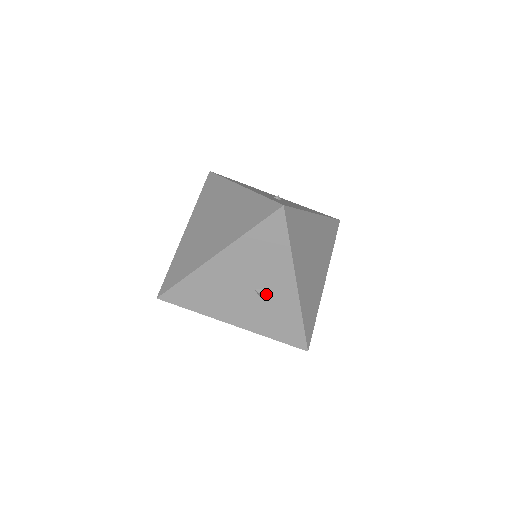
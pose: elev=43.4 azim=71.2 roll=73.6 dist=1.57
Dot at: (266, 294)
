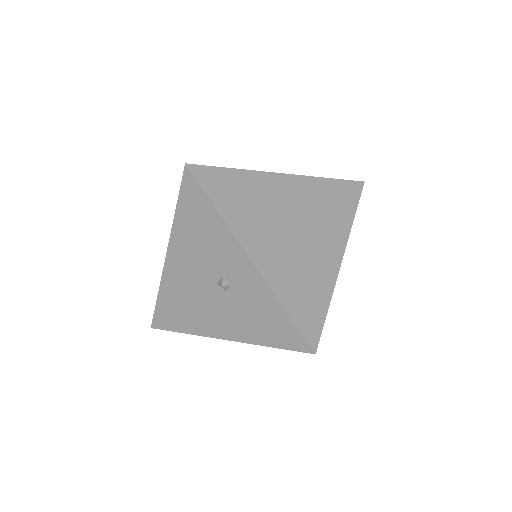
Dot at: (228, 284)
